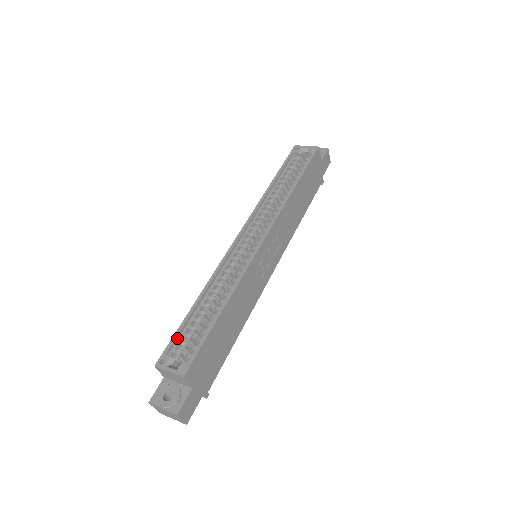
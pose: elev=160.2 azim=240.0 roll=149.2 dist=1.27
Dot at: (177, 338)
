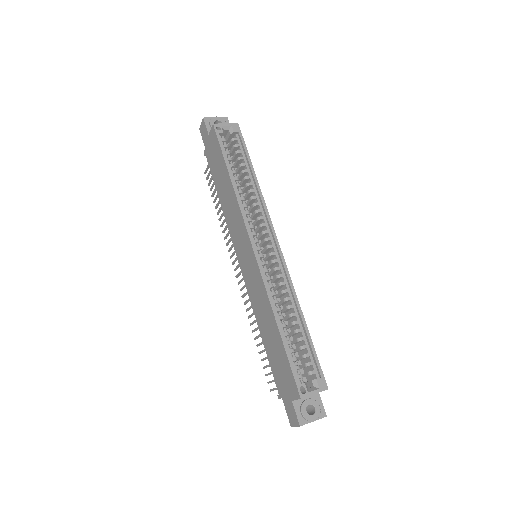
Dot at: (292, 366)
